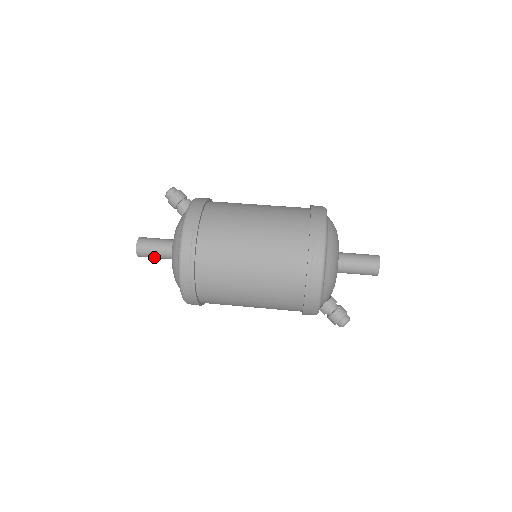
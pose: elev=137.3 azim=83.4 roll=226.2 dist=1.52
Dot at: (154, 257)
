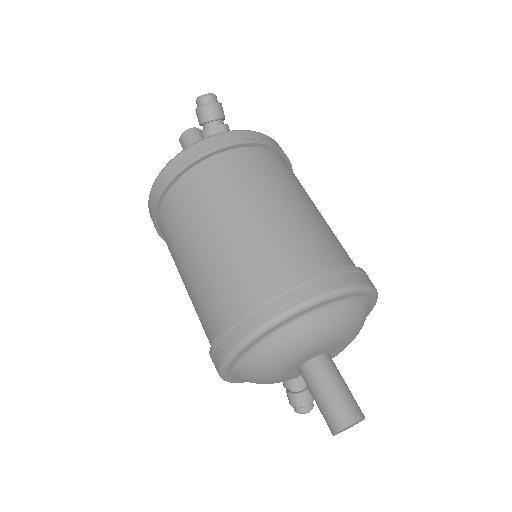
Dot at: occluded
